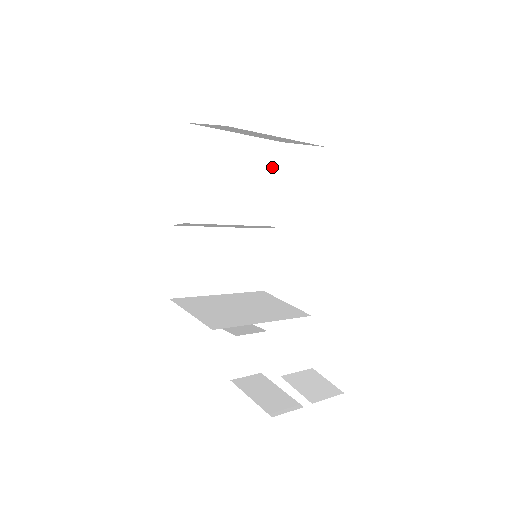
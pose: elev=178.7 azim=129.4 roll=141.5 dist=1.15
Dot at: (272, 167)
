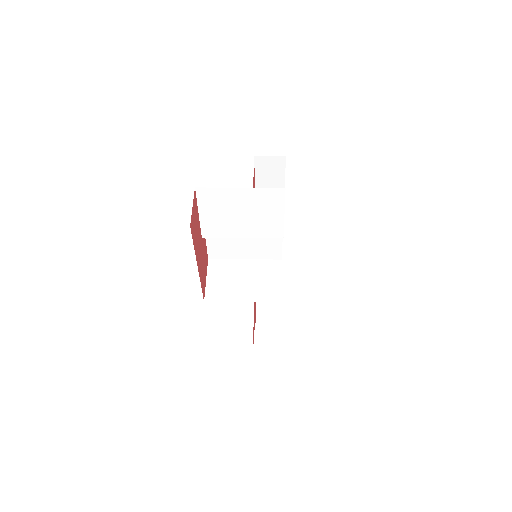
Dot at: (274, 204)
